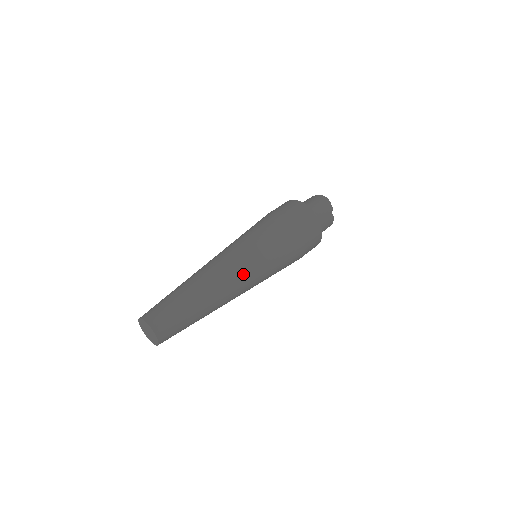
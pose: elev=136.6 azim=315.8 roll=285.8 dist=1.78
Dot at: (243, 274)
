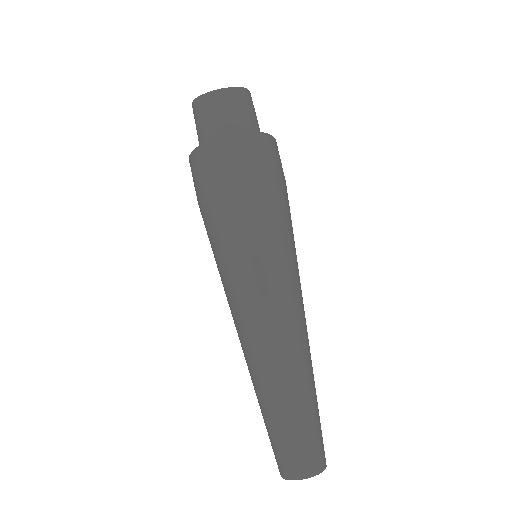
Dot at: occluded
